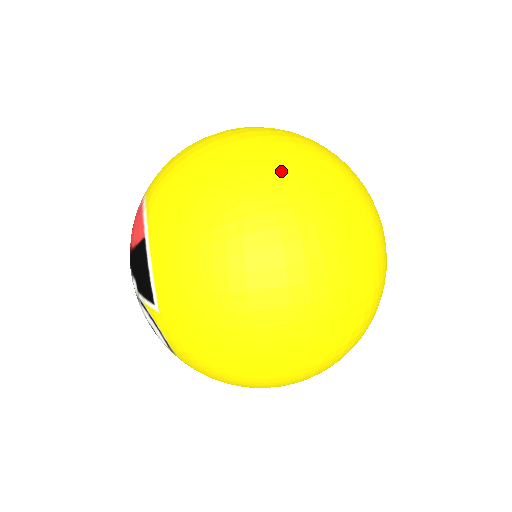
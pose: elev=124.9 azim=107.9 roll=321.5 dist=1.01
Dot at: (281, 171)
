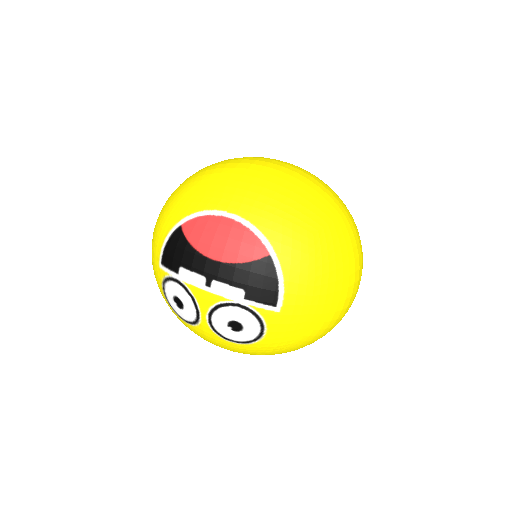
Dot at: (343, 207)
